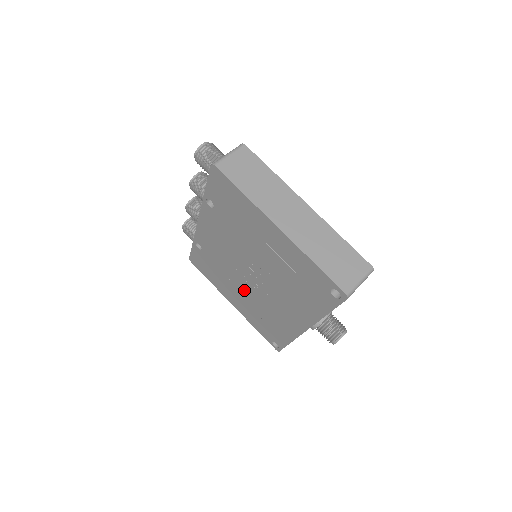
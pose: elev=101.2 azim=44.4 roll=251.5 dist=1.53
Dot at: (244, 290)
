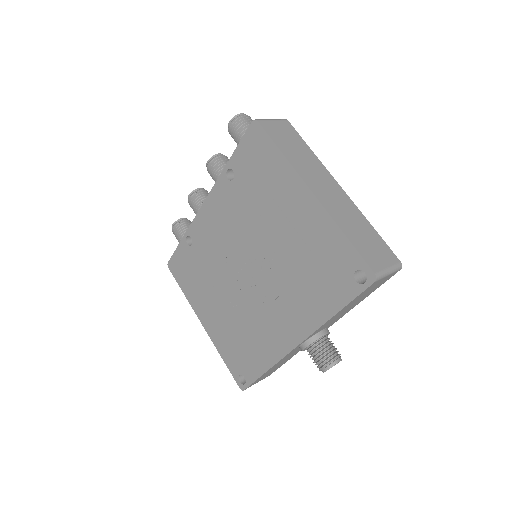
Dot at: (228, 297)
